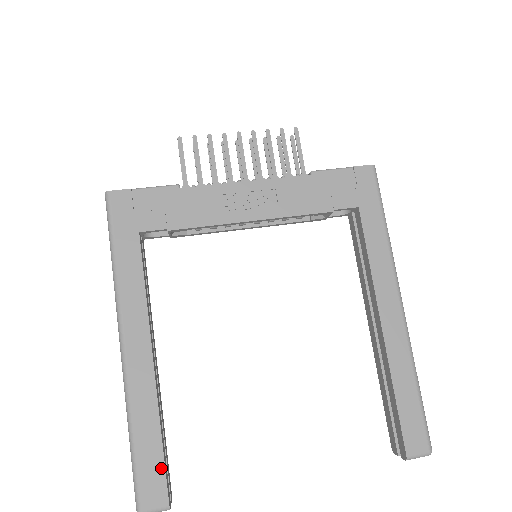
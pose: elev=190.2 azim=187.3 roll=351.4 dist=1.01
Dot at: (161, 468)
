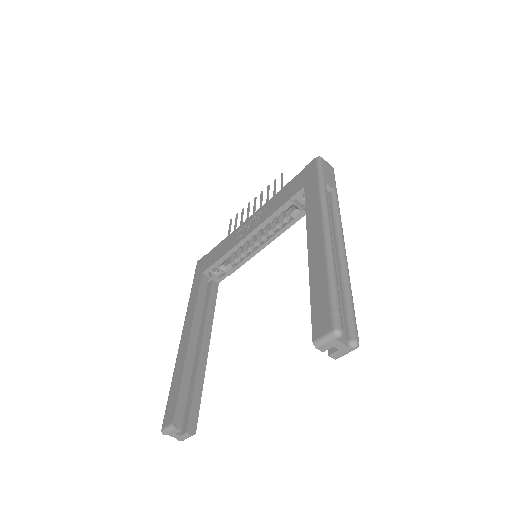
Dot at: (176, 399)
